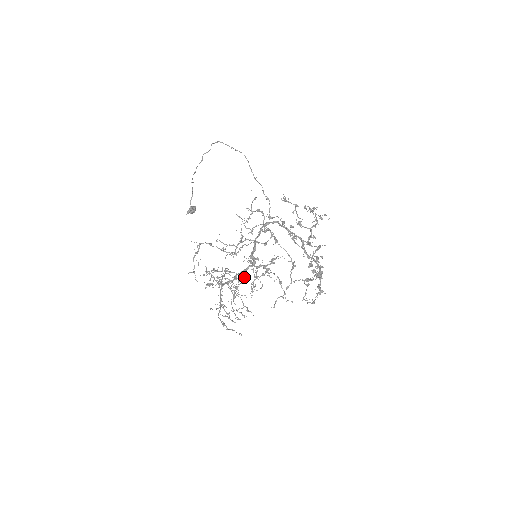
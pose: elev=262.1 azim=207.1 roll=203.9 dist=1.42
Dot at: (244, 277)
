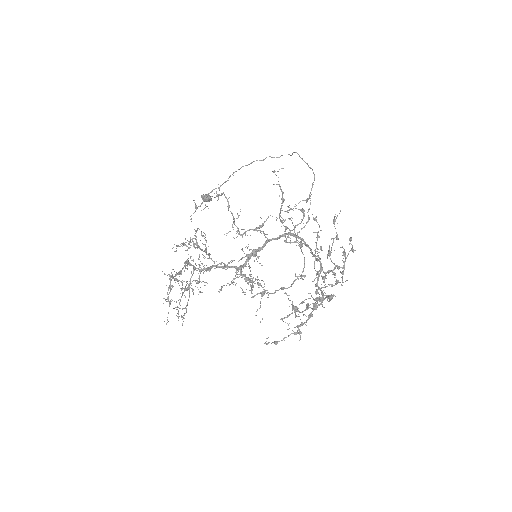
Dot at: occluded
